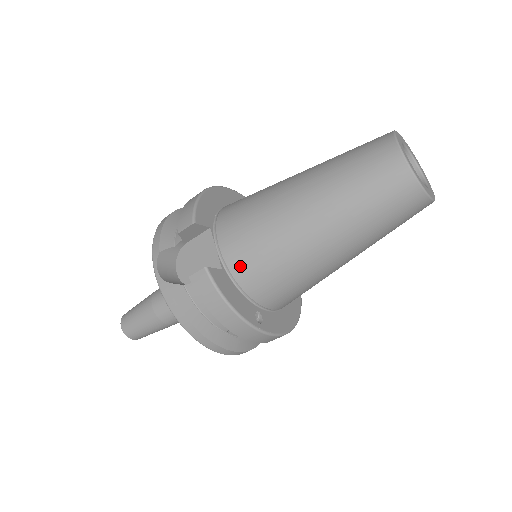
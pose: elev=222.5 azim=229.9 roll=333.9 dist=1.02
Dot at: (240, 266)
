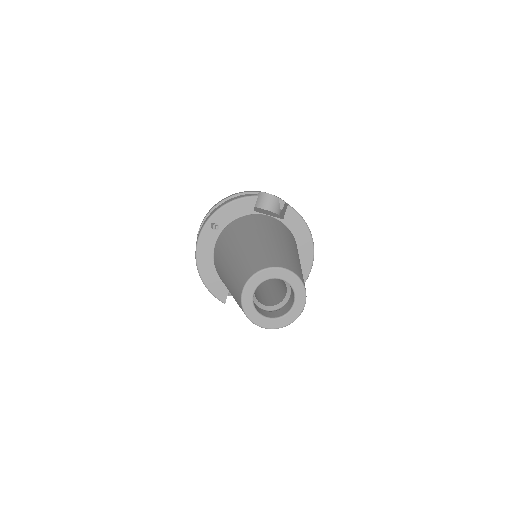
Dot at: occluded
